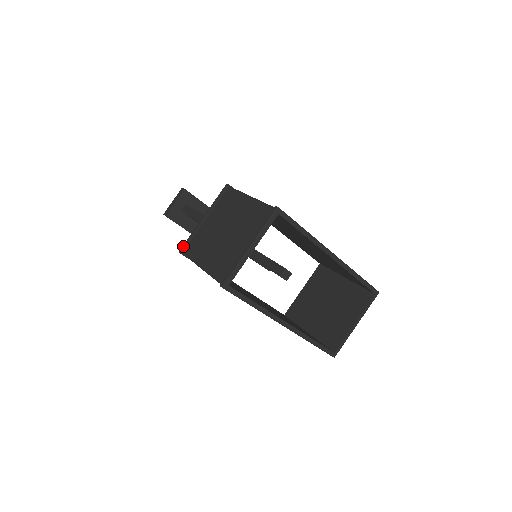
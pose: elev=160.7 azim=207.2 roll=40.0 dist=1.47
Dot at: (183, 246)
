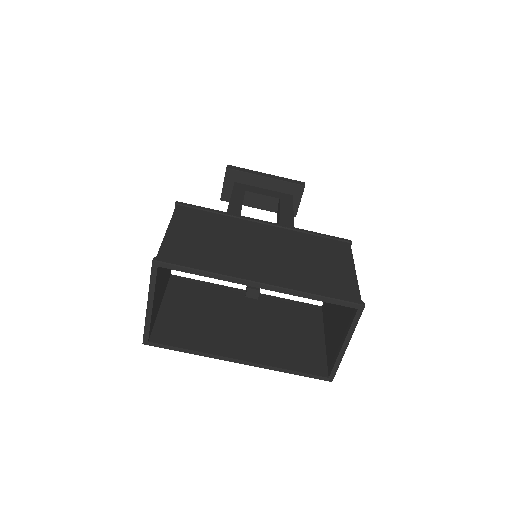
Dot at: occluded
